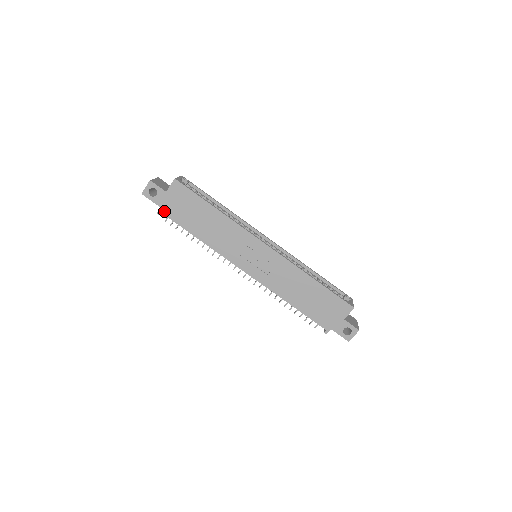
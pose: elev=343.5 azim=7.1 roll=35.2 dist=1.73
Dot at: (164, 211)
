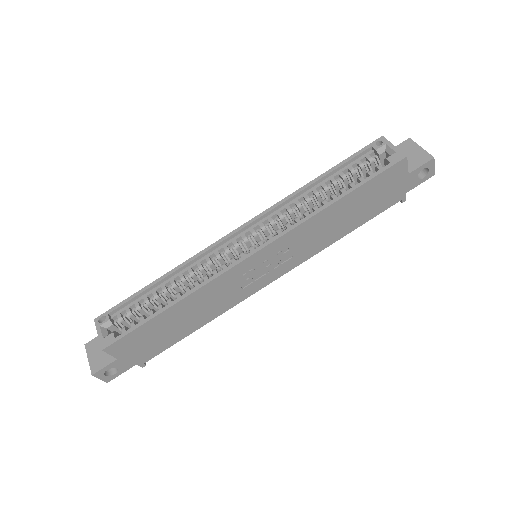
Dot at: (143, 361)
